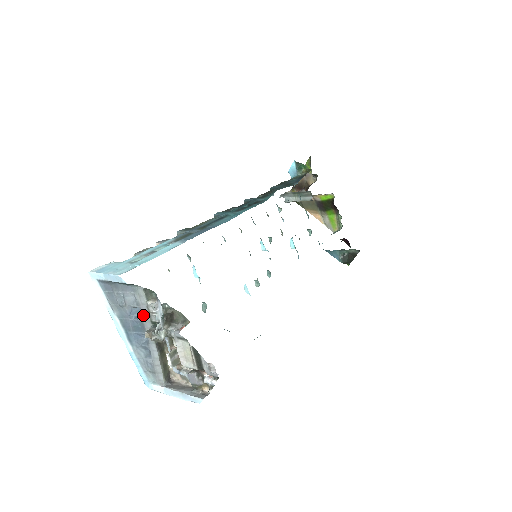
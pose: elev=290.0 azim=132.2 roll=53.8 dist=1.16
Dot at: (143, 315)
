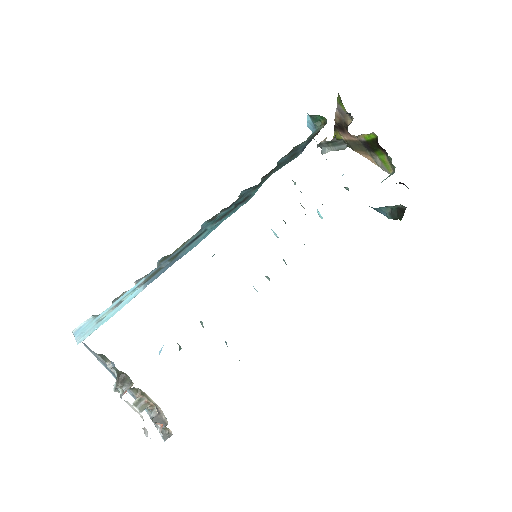
Dot at: occluded
